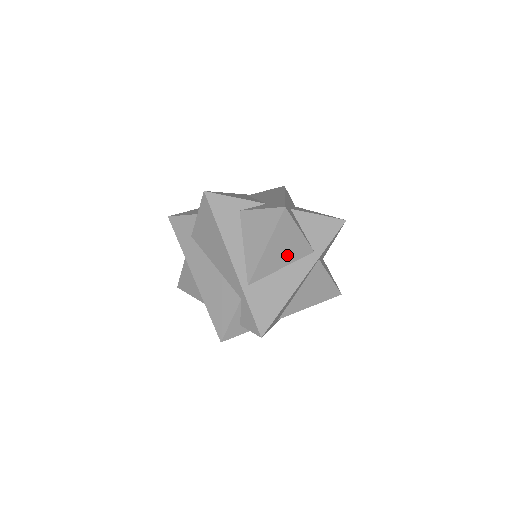
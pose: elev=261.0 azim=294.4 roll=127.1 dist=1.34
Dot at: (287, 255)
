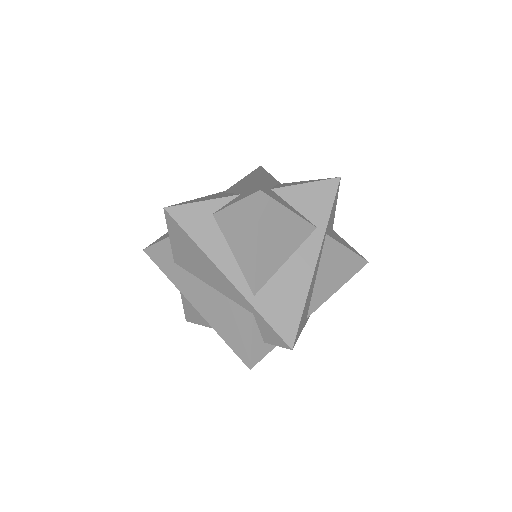
Dot at: (286, 244)
